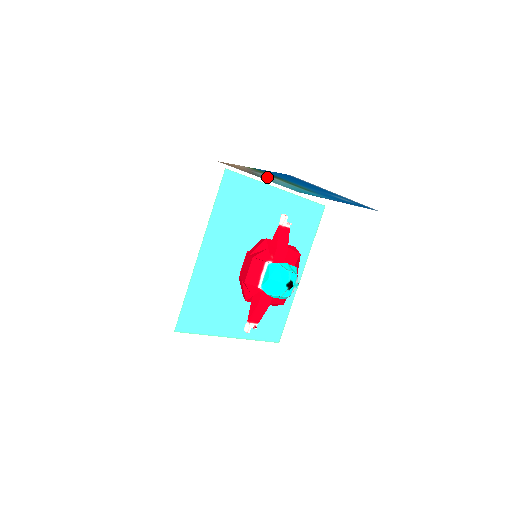
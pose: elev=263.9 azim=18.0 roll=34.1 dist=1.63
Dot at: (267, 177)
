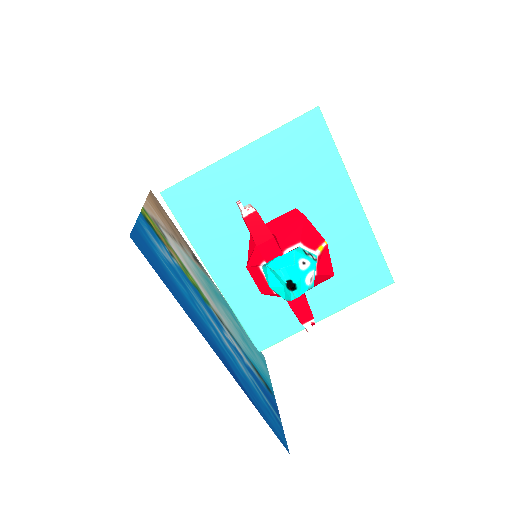
Dot at: occluded
